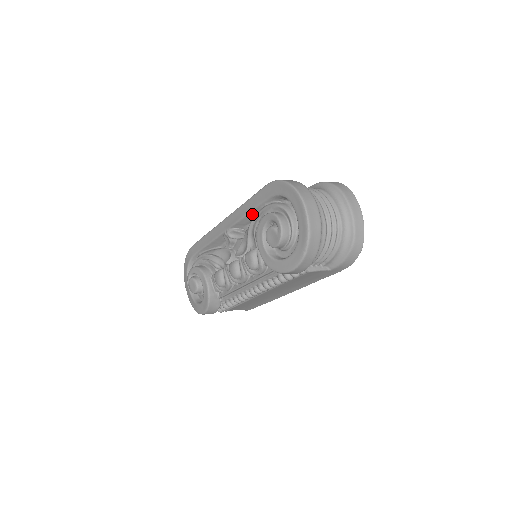
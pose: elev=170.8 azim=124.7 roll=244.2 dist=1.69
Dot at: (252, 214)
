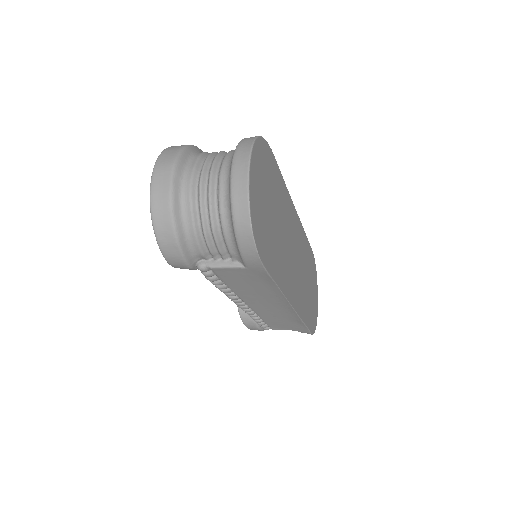
Dot at: occluded
